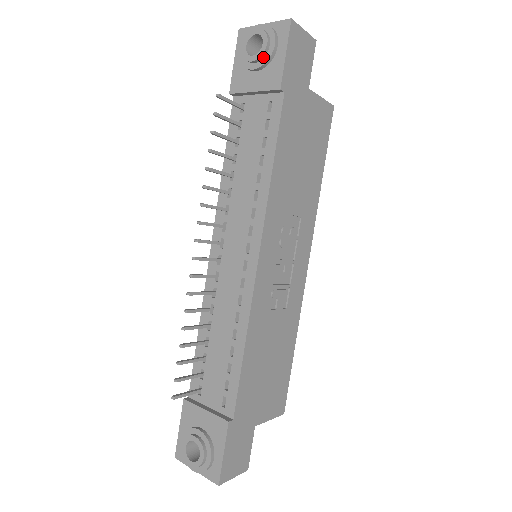
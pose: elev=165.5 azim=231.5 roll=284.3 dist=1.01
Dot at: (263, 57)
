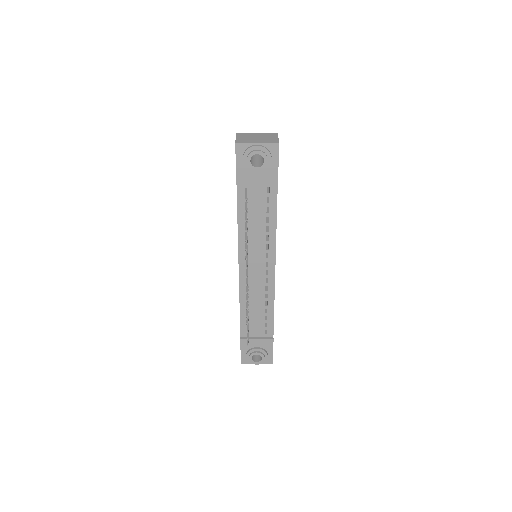
Dot at: (264, 167)
